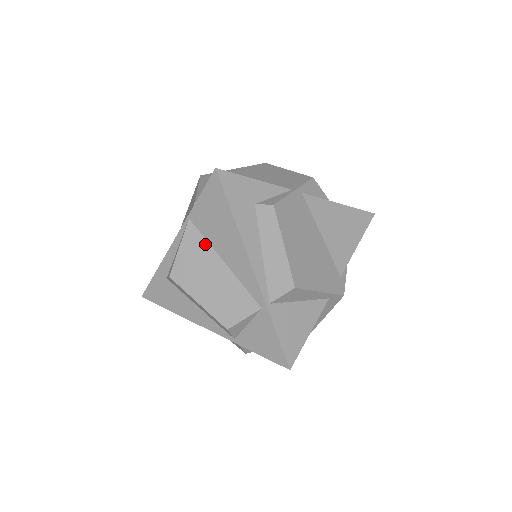
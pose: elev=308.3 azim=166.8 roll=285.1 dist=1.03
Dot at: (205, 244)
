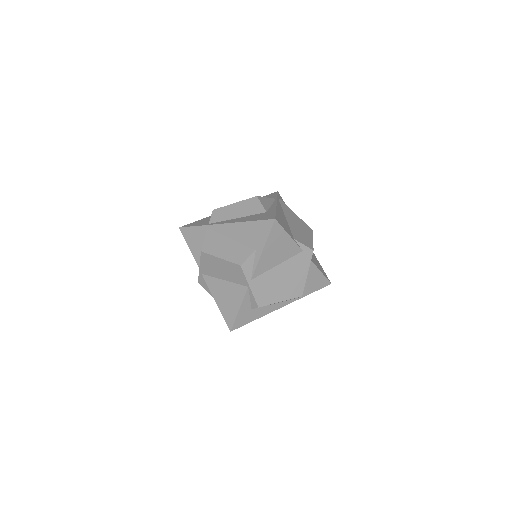
Dot at: occluded
